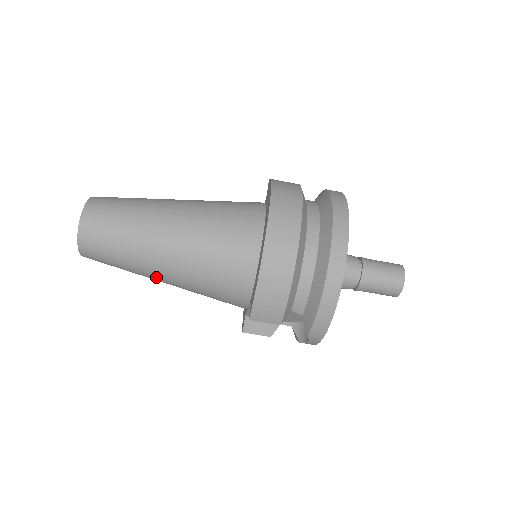
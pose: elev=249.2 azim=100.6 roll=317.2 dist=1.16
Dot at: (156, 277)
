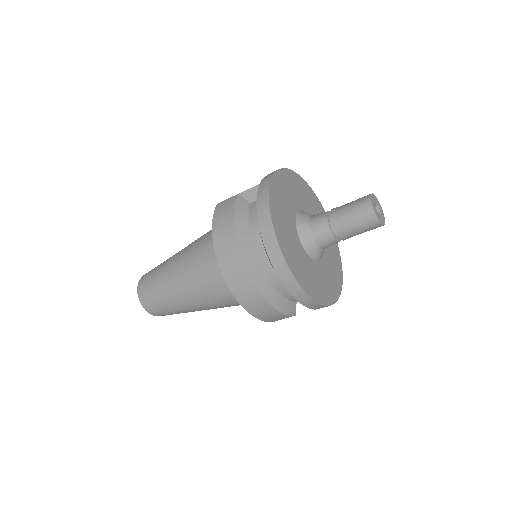
Dot at: occluded
